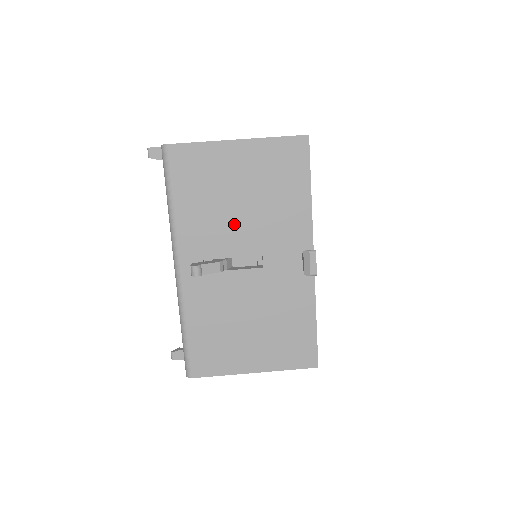
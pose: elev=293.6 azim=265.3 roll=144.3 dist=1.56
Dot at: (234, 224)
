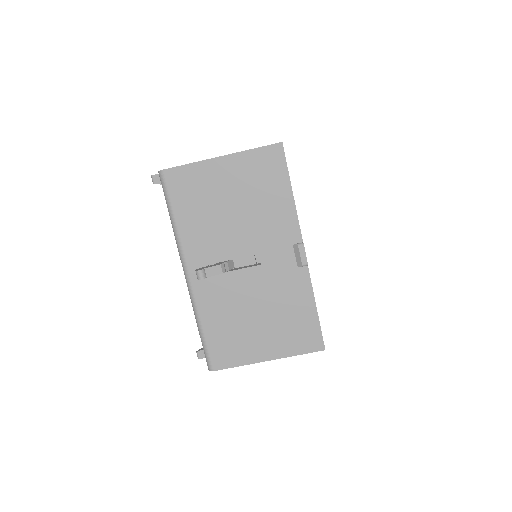
Dot at: (229, 230)
